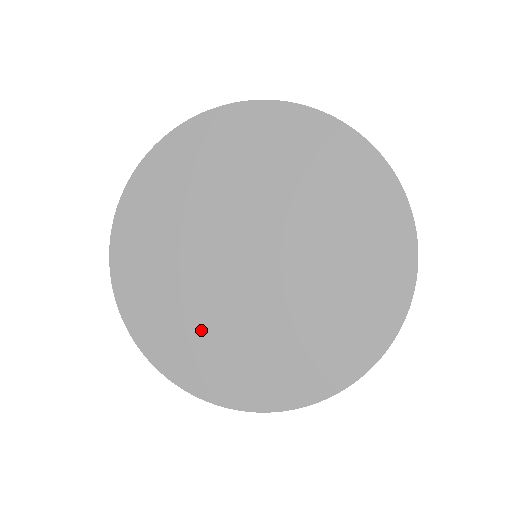
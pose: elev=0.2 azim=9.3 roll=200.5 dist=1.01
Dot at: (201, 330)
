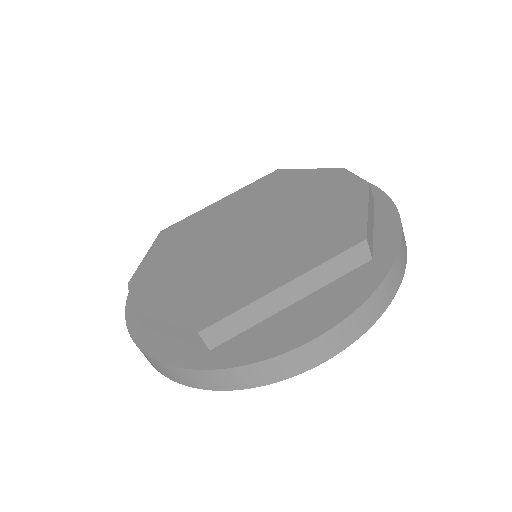
Dot at: (172, 263)
